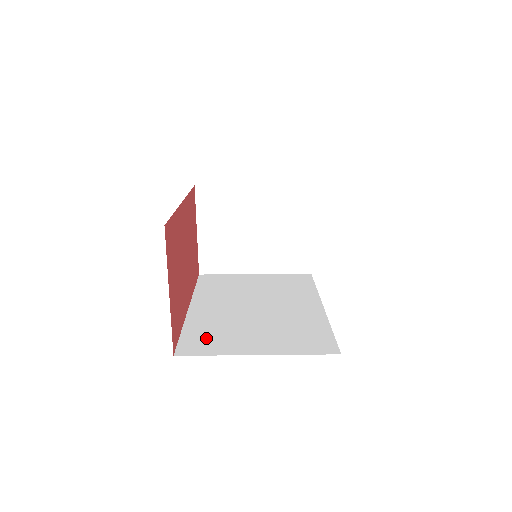
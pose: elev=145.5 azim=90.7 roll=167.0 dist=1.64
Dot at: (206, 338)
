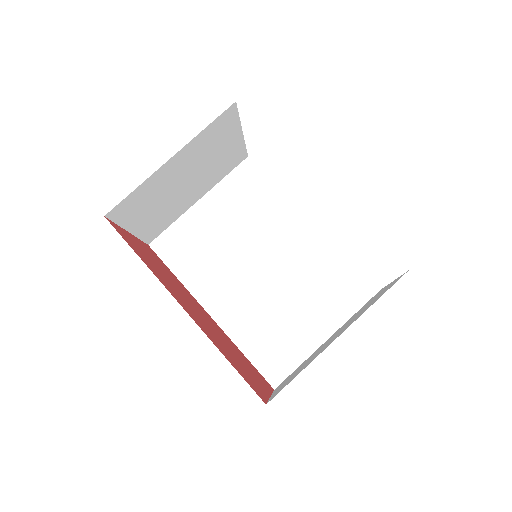
Dot at: (272, 349)
